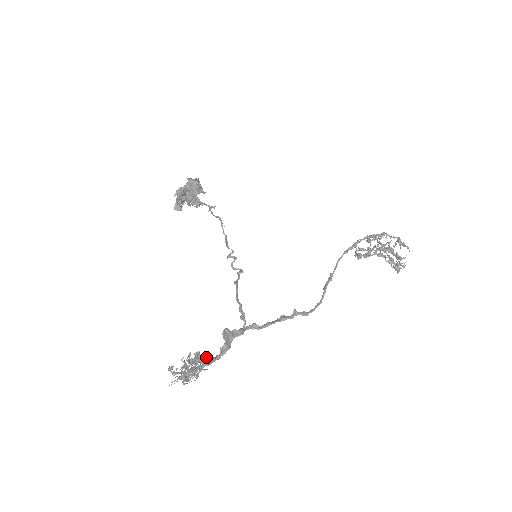
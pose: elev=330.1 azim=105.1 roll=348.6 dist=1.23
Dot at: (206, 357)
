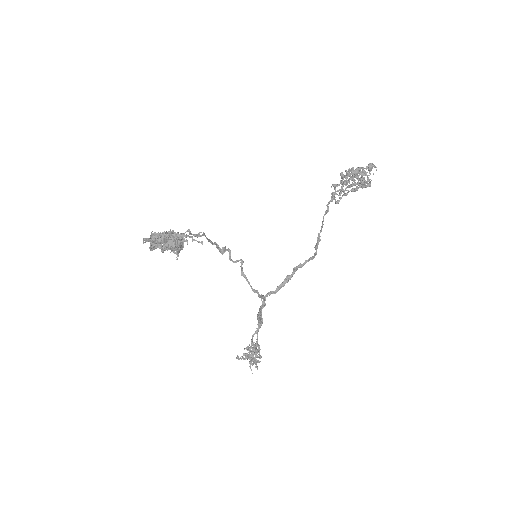
Dot at: occluded
